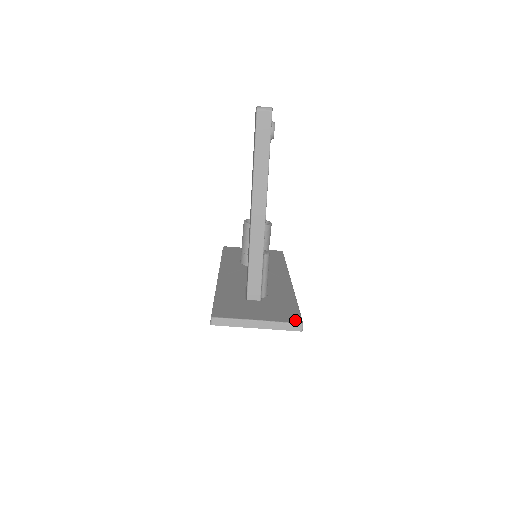
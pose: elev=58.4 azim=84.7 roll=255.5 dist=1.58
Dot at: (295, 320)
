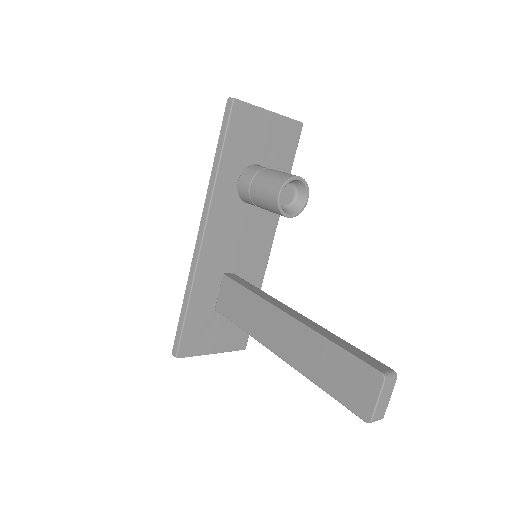
Dot at: (242, 346)
